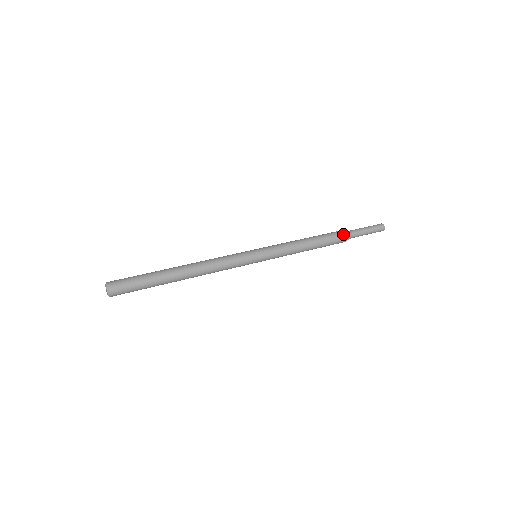
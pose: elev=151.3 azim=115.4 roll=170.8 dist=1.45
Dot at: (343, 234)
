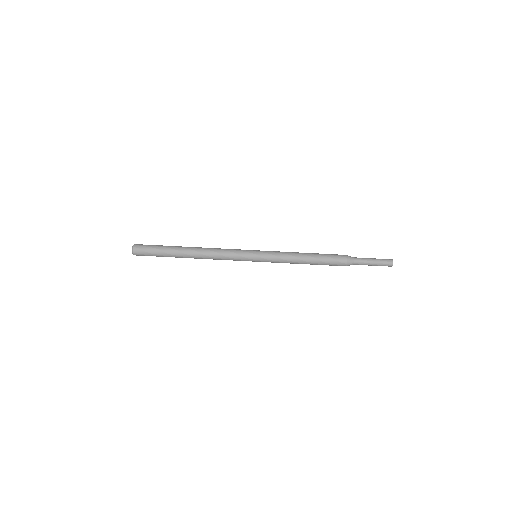
Dot at: (344, 261)
